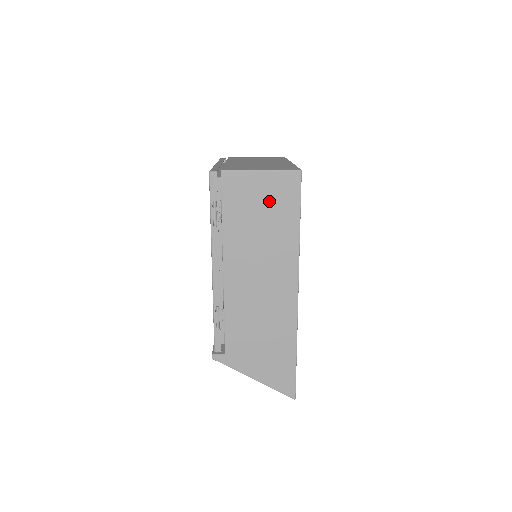
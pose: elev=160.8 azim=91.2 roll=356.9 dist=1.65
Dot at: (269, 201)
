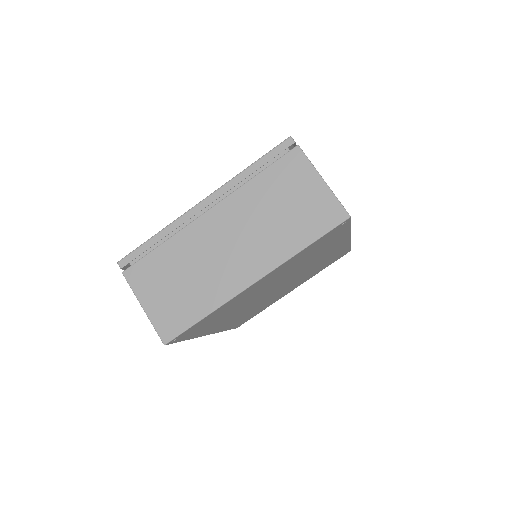
Dot at: occluded
